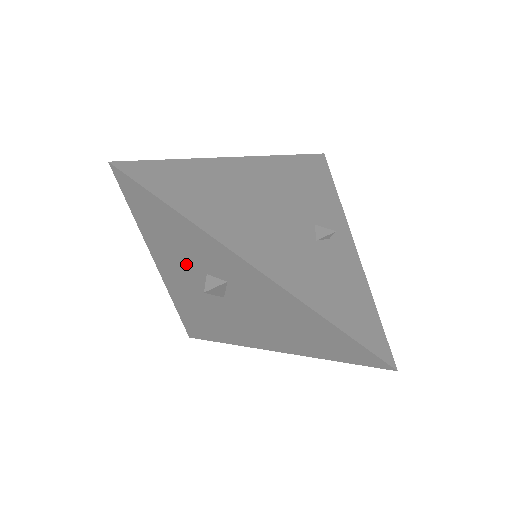
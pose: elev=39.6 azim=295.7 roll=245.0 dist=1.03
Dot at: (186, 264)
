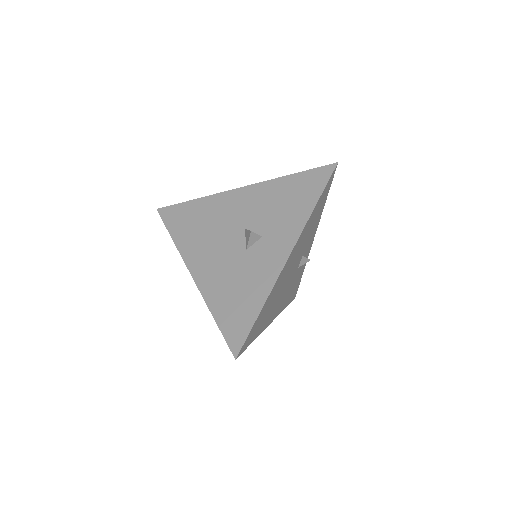
Dot at: occluded
